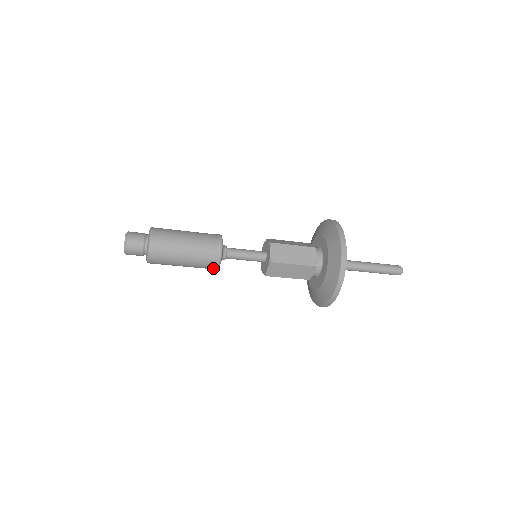
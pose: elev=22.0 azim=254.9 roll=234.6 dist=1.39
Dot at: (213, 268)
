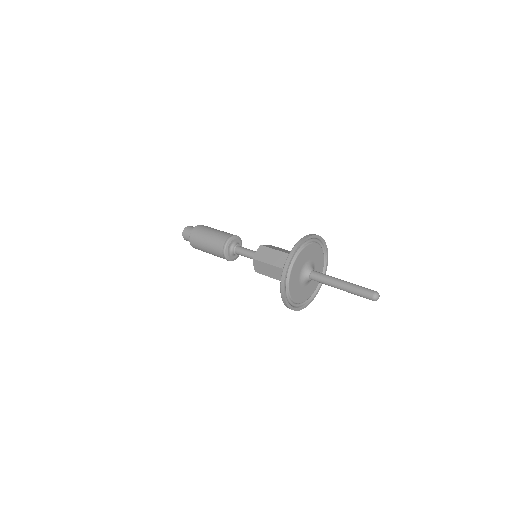
Dot at: (224, 258)
